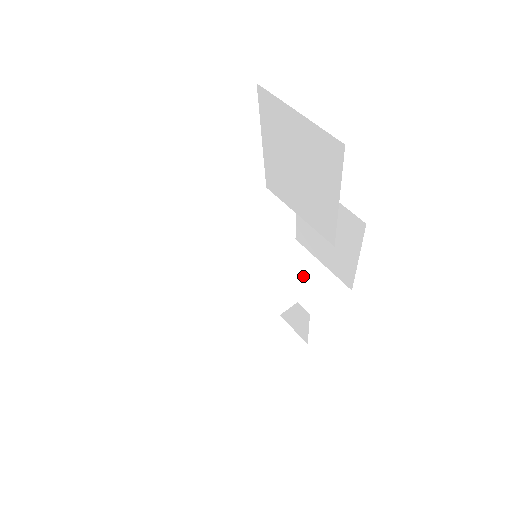
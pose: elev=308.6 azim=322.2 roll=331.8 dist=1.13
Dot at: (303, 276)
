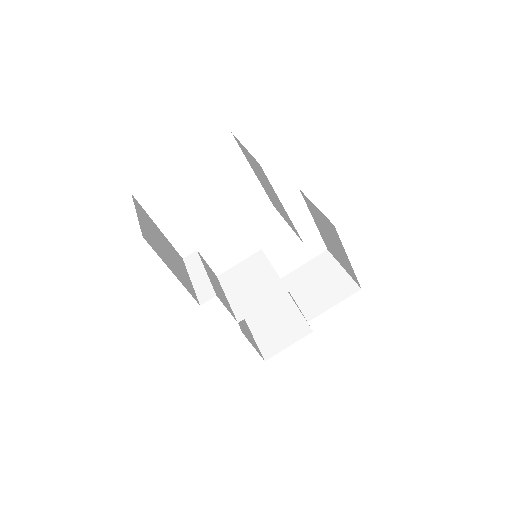
Dot at: (325, 278)
